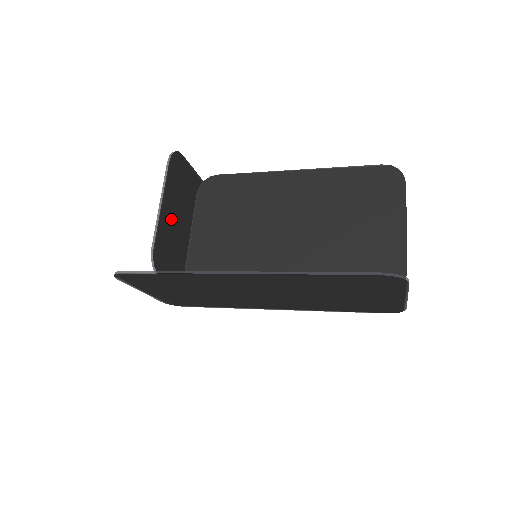
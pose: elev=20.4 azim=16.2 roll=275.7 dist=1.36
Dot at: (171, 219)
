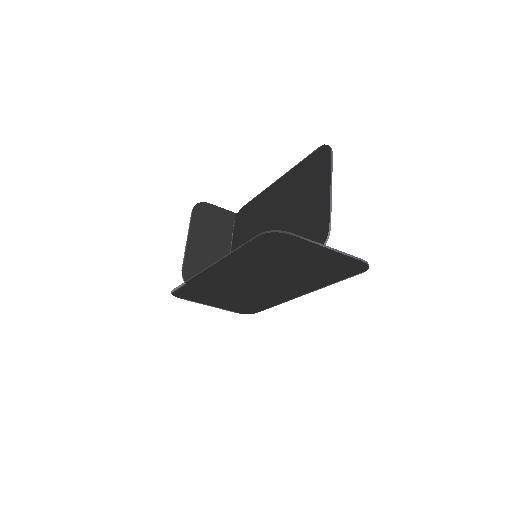
Dot at: (201, 248)
